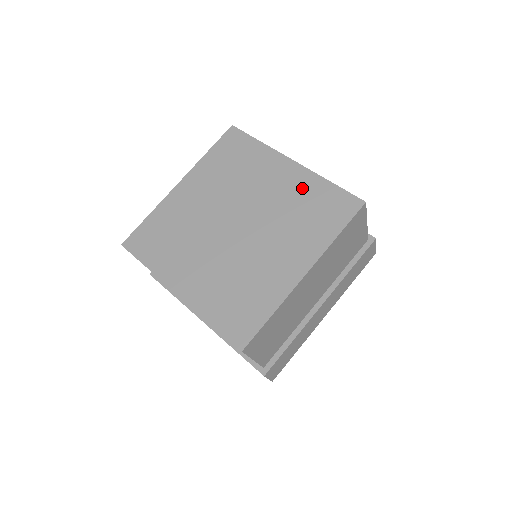
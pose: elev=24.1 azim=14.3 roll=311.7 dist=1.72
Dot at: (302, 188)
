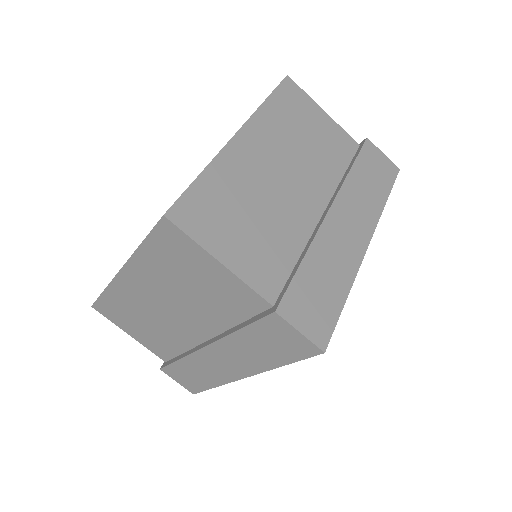
Dot at: occluded
